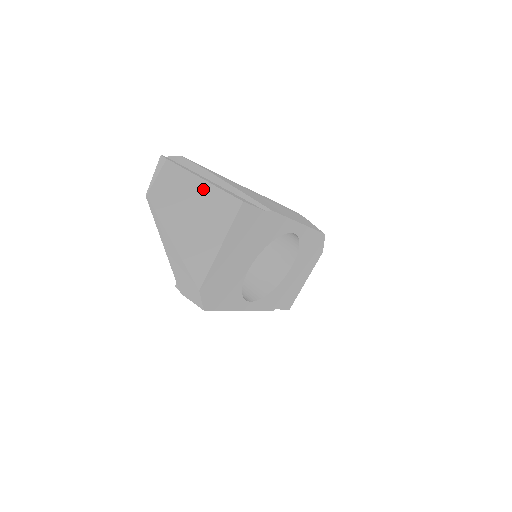
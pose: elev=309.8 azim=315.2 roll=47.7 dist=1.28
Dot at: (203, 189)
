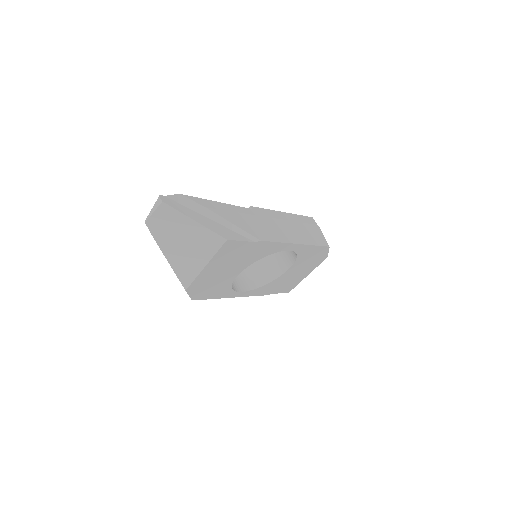
Dot at: (193, 226)
